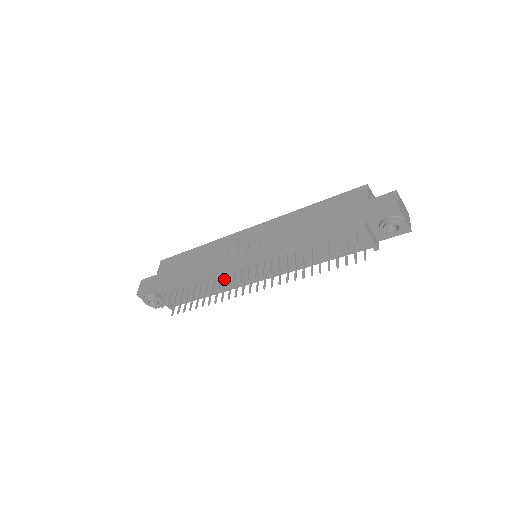
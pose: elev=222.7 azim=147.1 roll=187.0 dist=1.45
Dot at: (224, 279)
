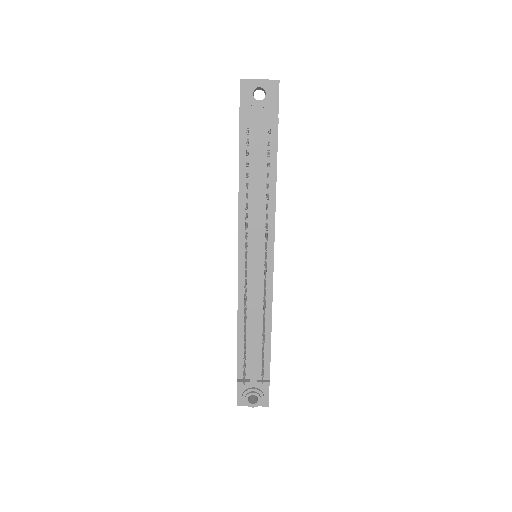
Dot at: (251, 299)
